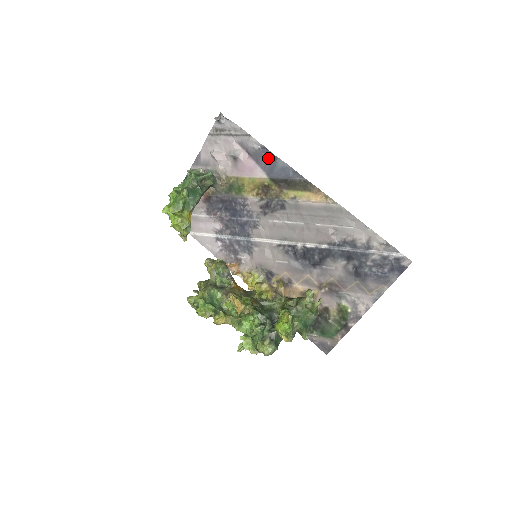
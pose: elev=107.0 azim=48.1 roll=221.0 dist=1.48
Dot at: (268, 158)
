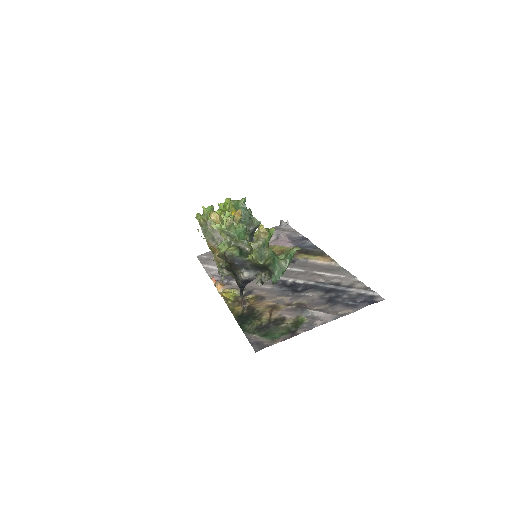
Dot at: (302, 240)
